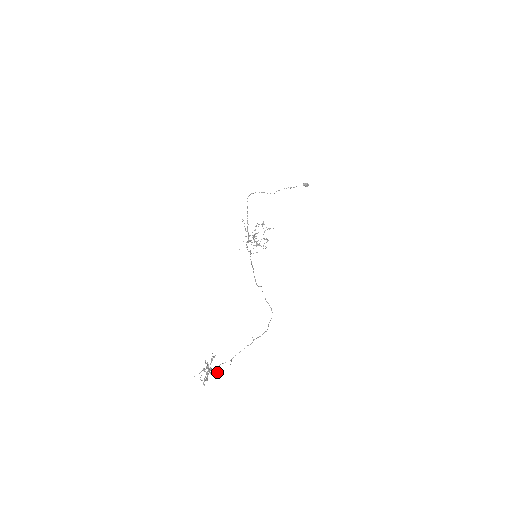
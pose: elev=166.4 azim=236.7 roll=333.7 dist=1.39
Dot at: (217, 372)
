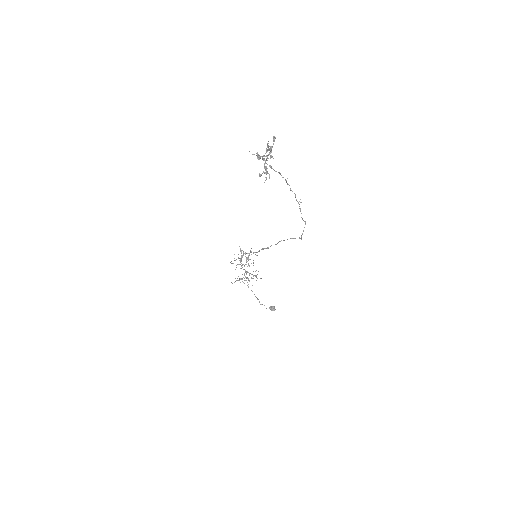
Dot at: (269, 177)
